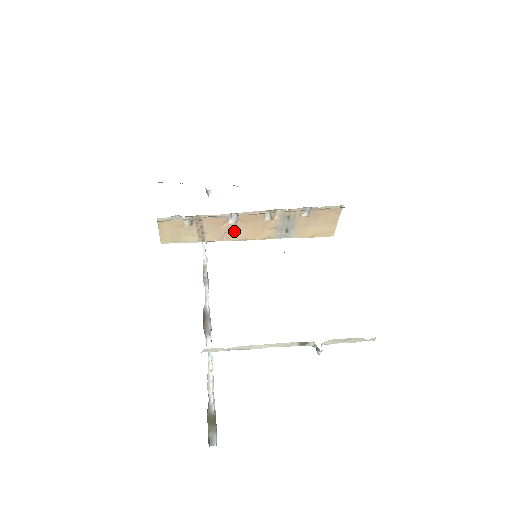
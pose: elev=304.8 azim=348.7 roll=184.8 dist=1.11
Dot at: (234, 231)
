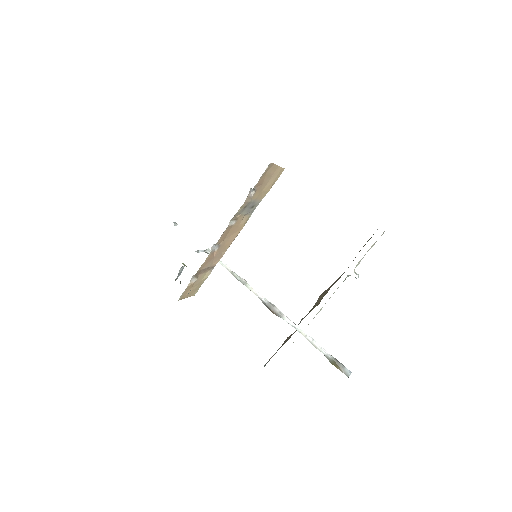
Dot at: (224, 247)
